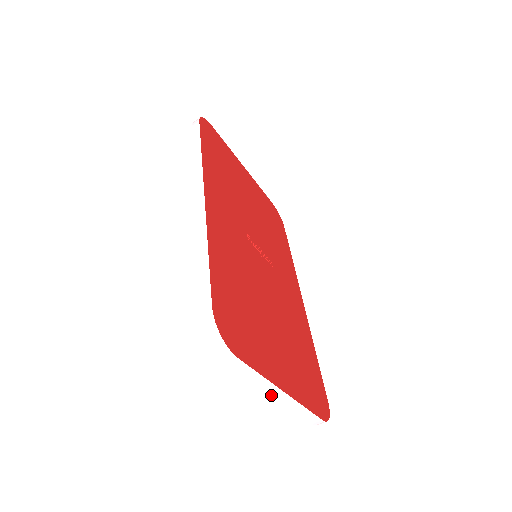
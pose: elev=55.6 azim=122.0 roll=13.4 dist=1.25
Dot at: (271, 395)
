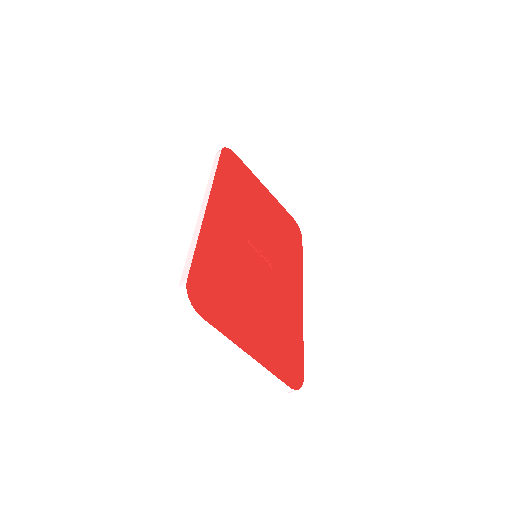
Dot at: occluded
